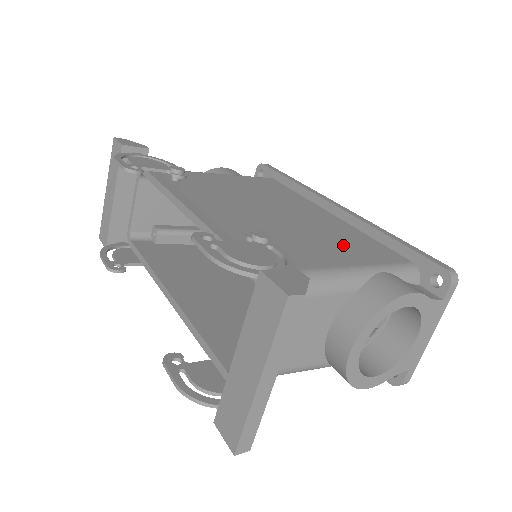
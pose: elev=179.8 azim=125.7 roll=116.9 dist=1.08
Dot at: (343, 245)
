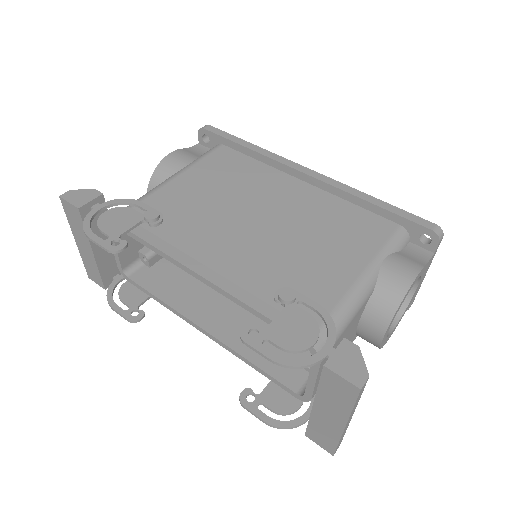
Dot at: (340, 238)
